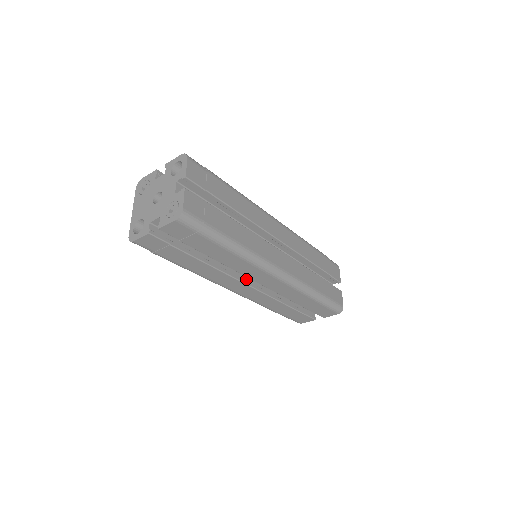
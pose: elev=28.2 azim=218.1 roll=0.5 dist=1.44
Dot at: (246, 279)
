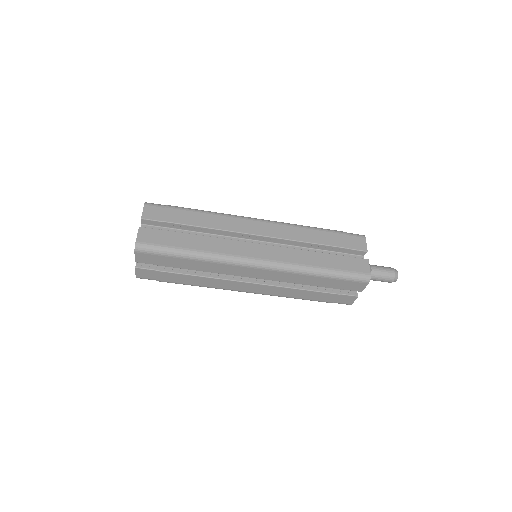
Dot at: (248, 278)
